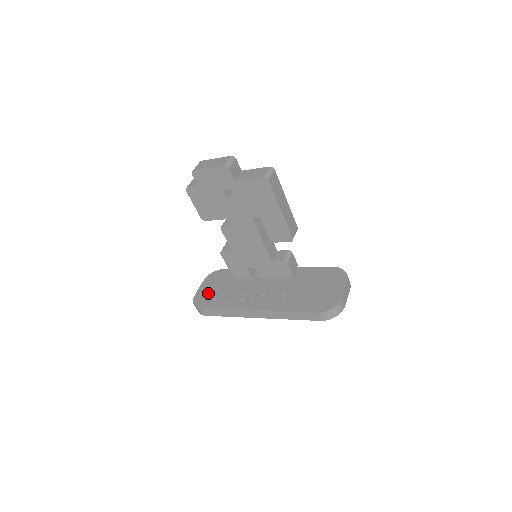
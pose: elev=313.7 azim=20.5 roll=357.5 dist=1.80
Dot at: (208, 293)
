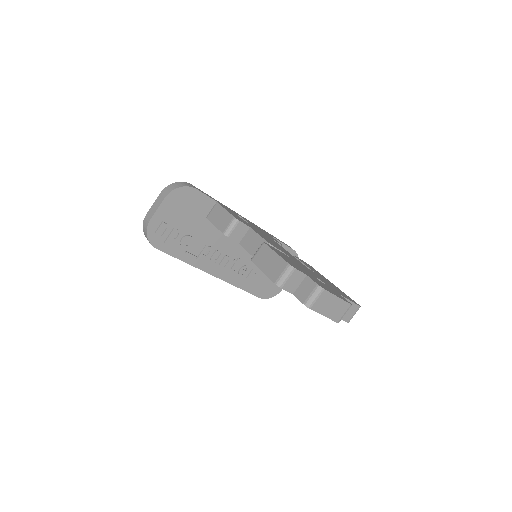
Dot at: (170, 229)
